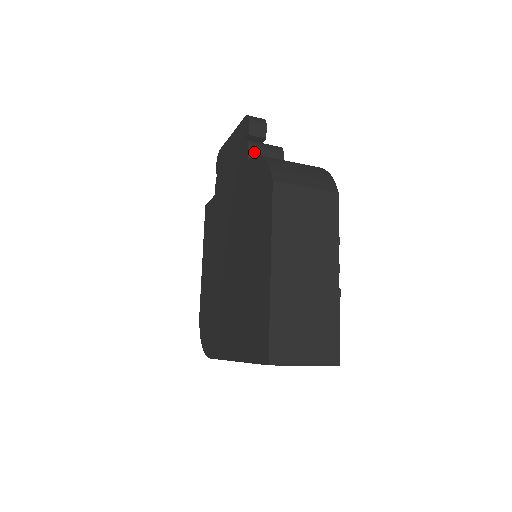
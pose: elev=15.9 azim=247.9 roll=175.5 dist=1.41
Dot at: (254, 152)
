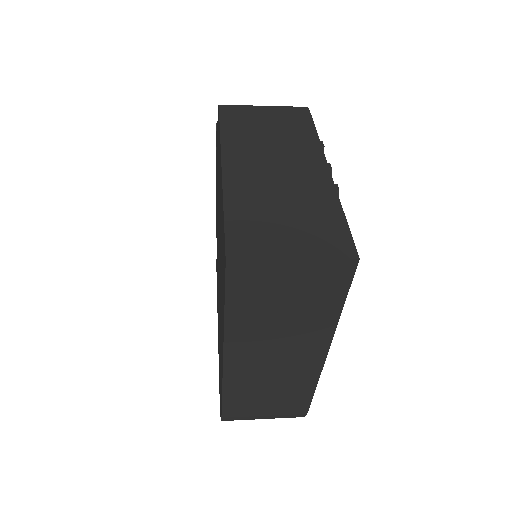
Dot at: occluded
